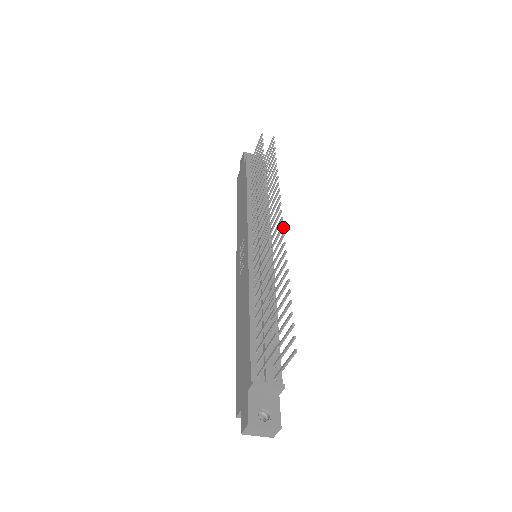
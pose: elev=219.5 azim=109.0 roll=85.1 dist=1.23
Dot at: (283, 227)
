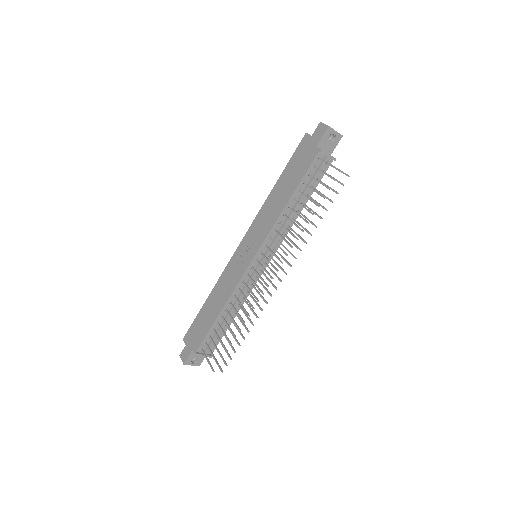
Dot at: (276, 289)
